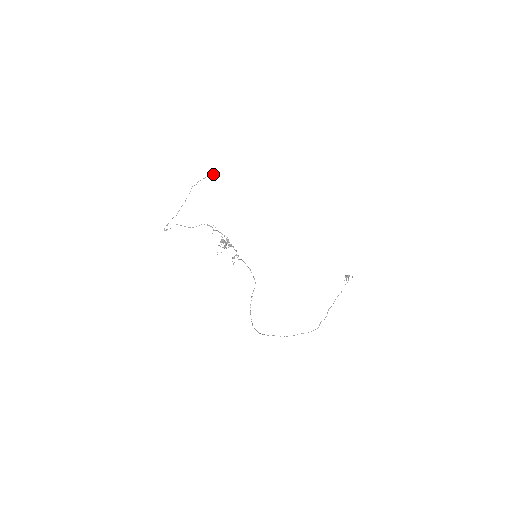
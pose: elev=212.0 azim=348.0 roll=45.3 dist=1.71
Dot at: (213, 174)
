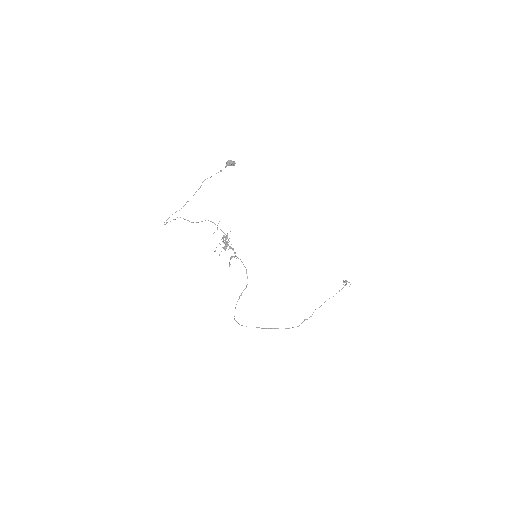
Dot at: (232, 165)
